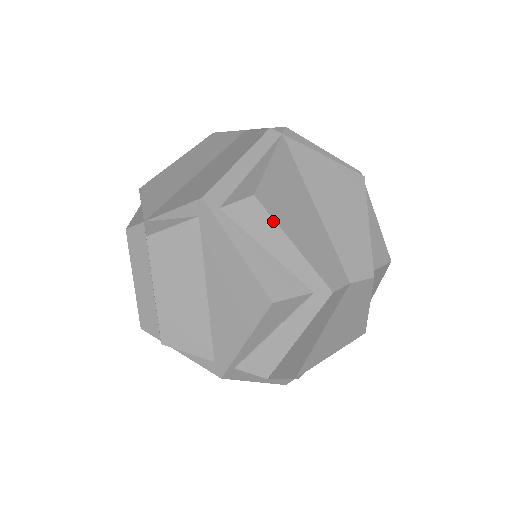
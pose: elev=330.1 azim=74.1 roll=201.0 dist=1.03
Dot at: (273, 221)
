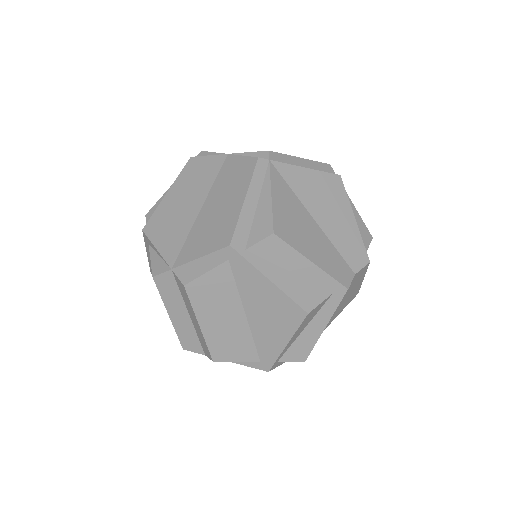
Dot at: (293, 249)
